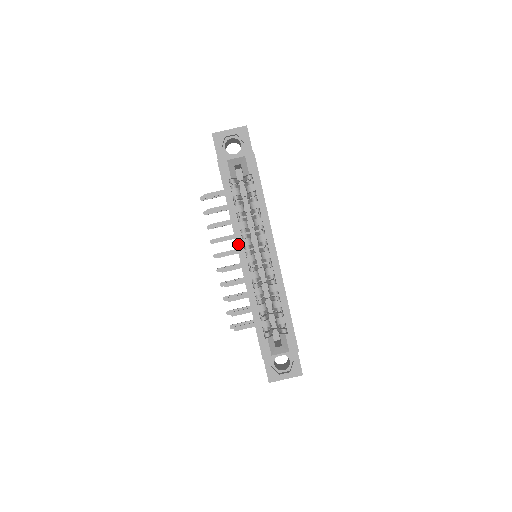
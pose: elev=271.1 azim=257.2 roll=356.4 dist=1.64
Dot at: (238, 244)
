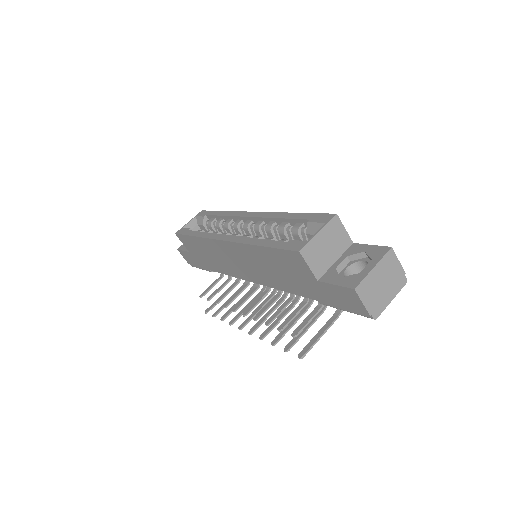
Dot at: (214, 238)
